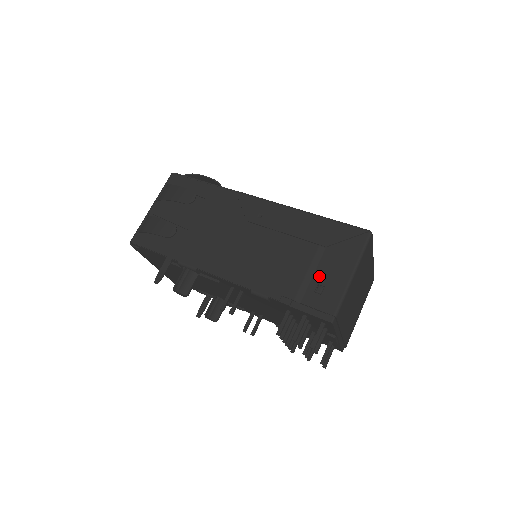
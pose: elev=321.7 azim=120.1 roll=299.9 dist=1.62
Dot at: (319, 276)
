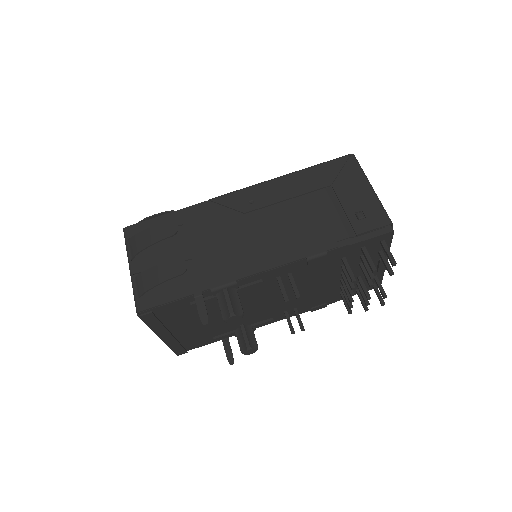
Dot at: (349, 207)
